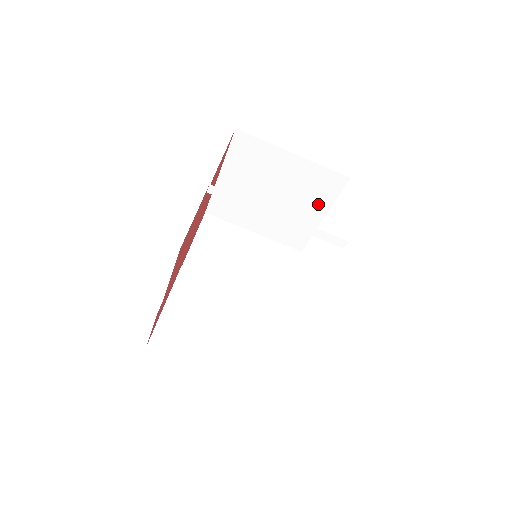
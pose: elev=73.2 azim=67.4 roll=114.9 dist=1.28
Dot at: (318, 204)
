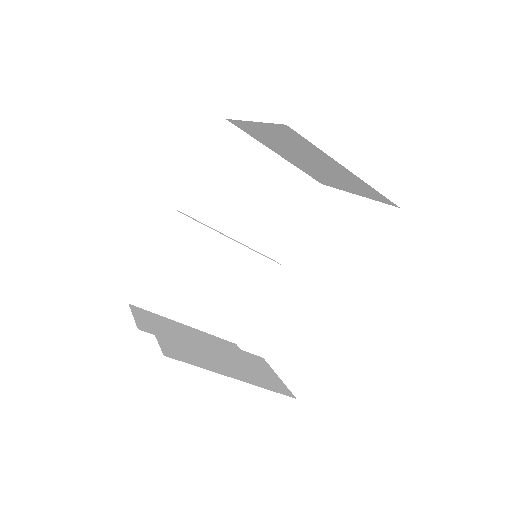
Dot at: (356, 190)
